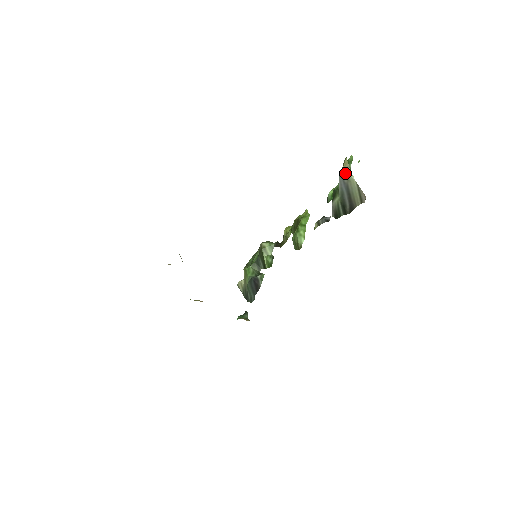
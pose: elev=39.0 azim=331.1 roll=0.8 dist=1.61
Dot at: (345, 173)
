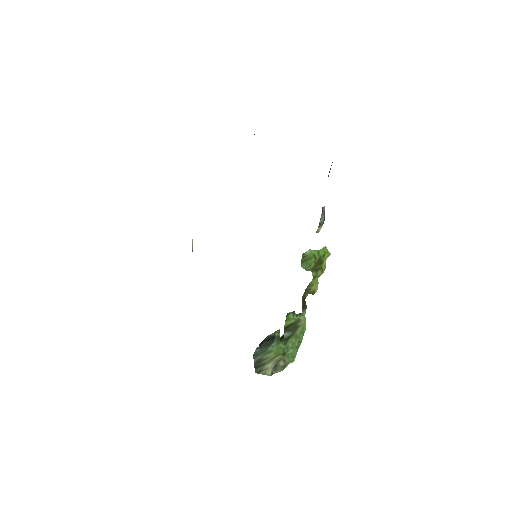
Dot at: occluded
